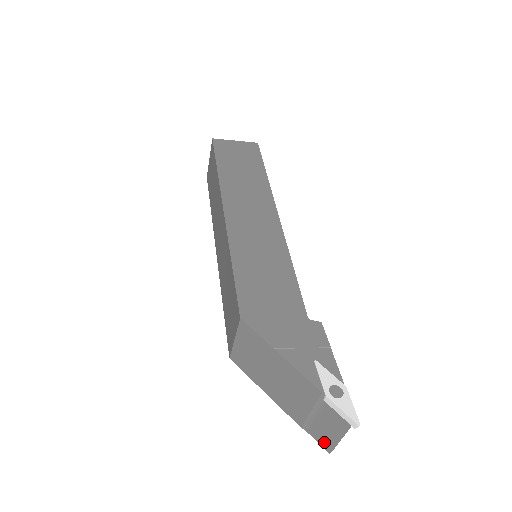
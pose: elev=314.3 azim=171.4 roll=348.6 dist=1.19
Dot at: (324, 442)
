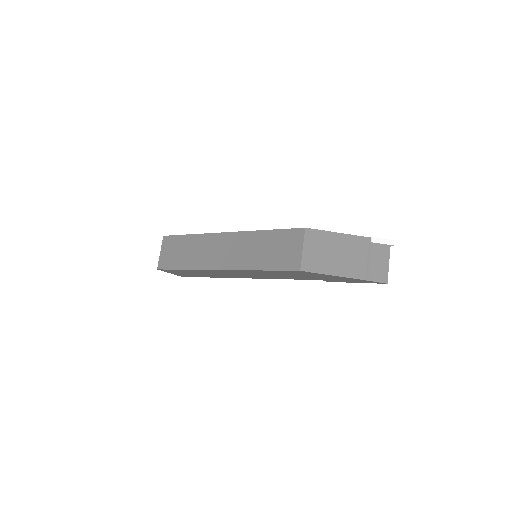
Dot at: (382, 277)
